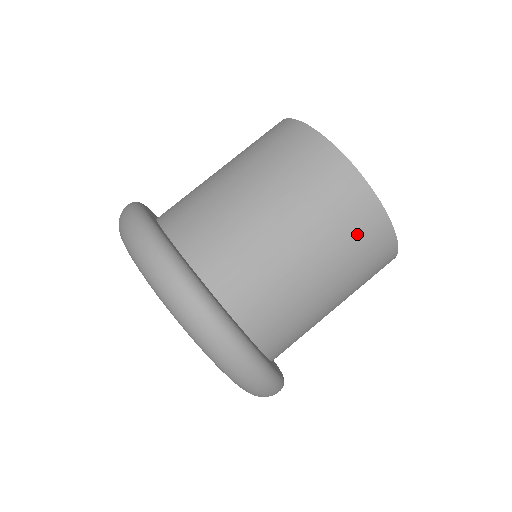
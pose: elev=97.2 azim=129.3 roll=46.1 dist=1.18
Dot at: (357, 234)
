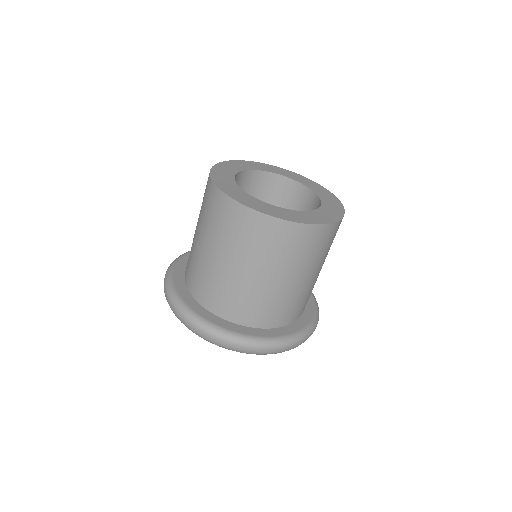
Dot at: (325, 245)
